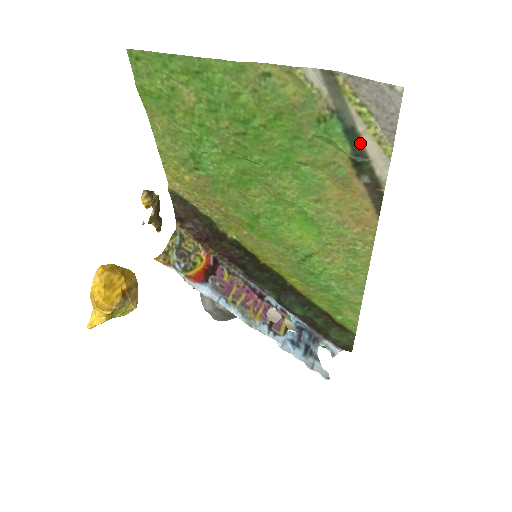
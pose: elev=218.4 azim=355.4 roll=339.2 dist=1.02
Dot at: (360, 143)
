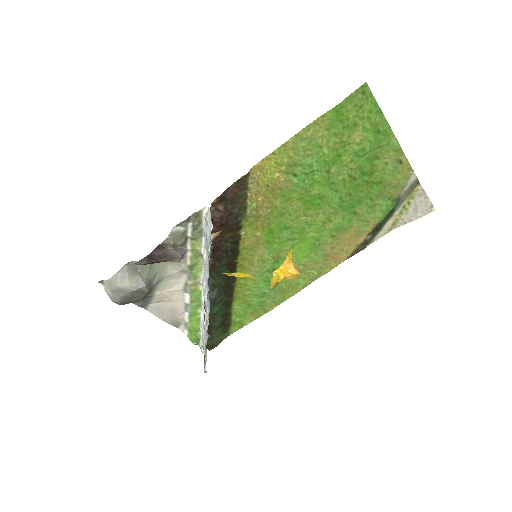
Dot at: (388, 219)
